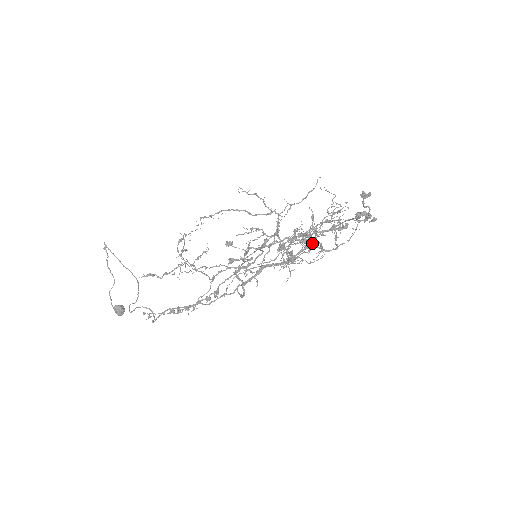
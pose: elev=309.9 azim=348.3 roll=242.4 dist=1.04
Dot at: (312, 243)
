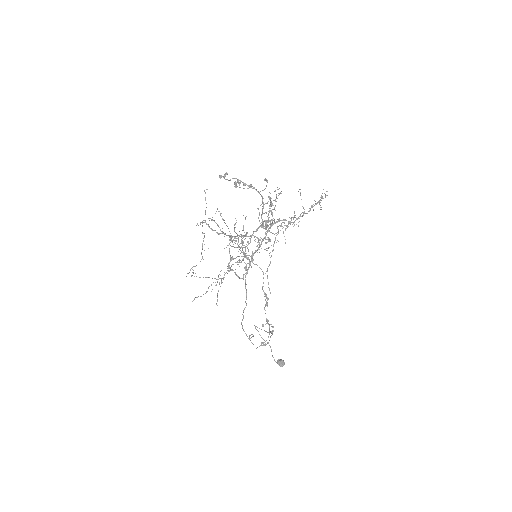
Dot at: (273, 223)
